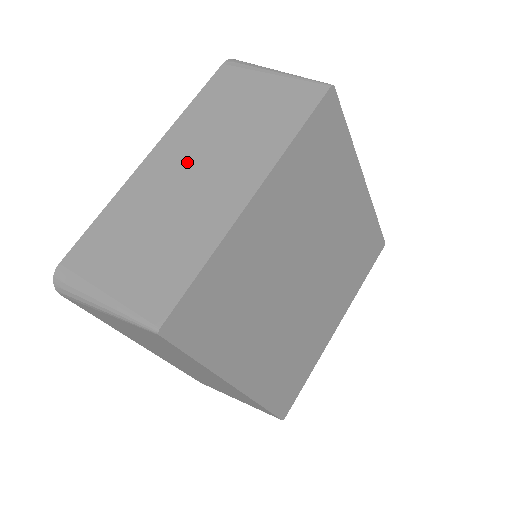
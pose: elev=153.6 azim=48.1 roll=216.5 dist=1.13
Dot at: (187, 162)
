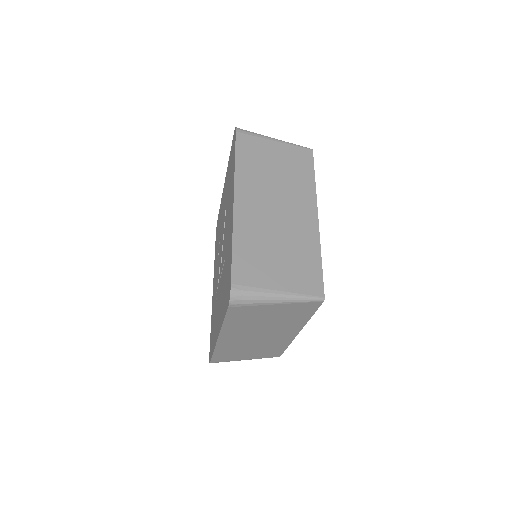
Dot at: occluded
